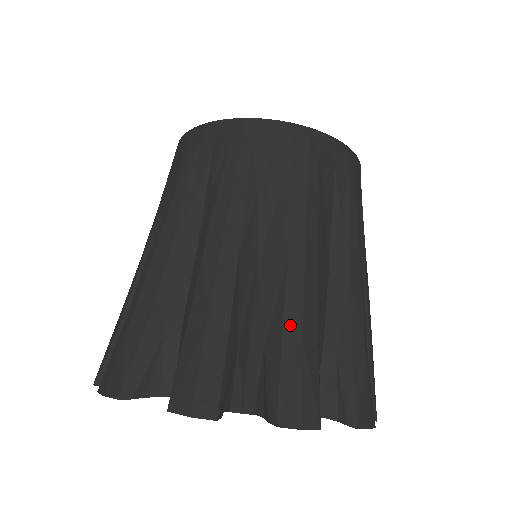
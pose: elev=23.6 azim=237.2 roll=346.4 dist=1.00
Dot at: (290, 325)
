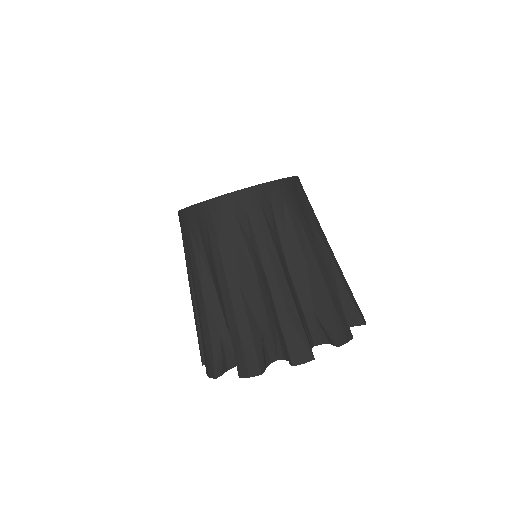
Dot at: (231, 326)
